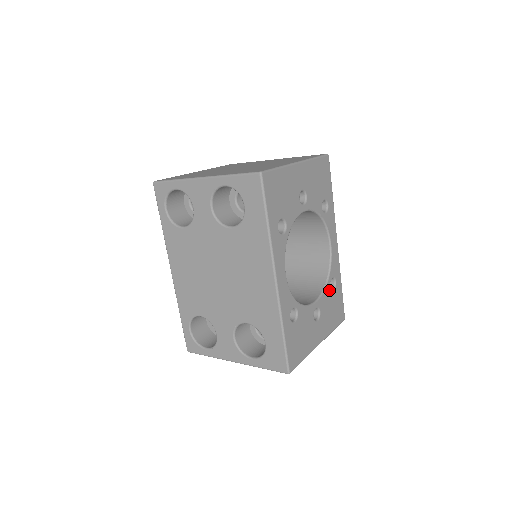
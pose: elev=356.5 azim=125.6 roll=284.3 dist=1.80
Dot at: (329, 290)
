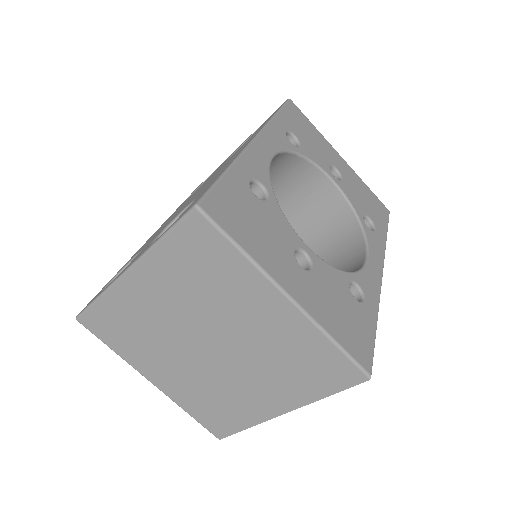
Dot at: (344, 283)
